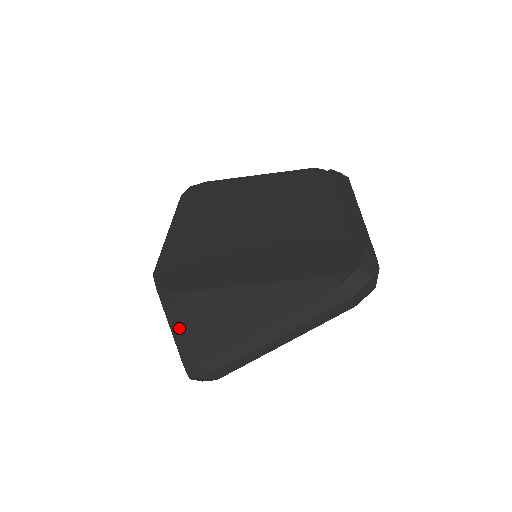
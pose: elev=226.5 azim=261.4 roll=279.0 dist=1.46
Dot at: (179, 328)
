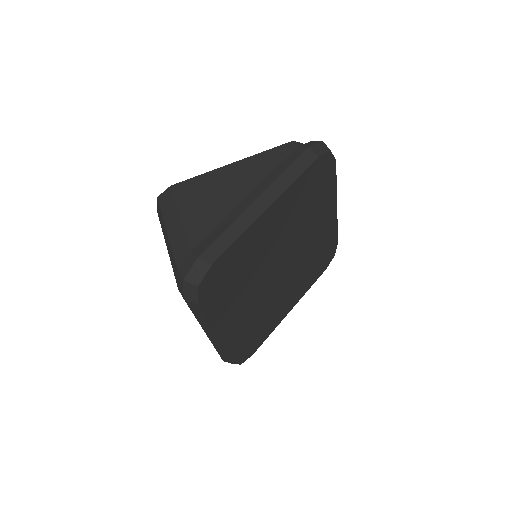
Dot at: (174, 221)
